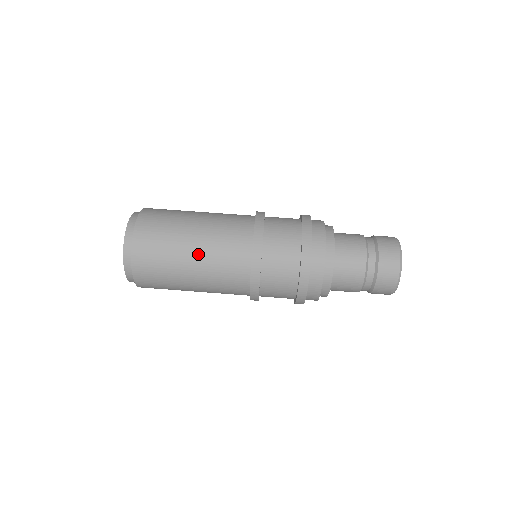
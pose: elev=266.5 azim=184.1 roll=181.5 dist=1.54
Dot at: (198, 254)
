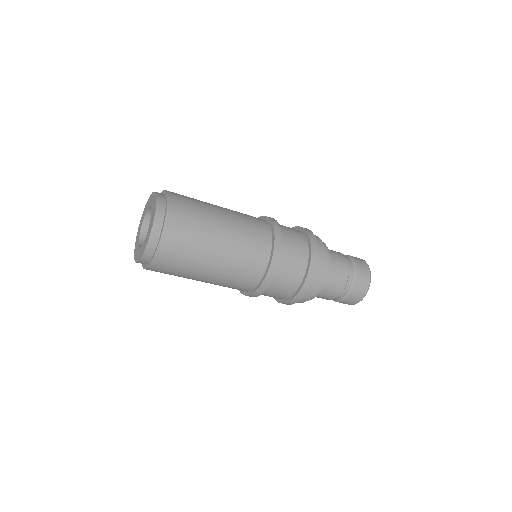
Dot at: (228, 233)
